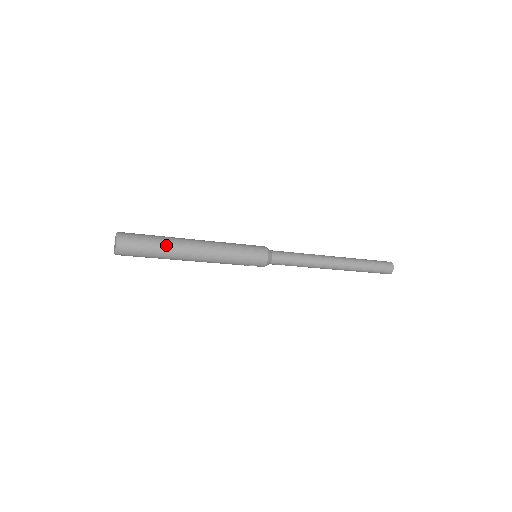
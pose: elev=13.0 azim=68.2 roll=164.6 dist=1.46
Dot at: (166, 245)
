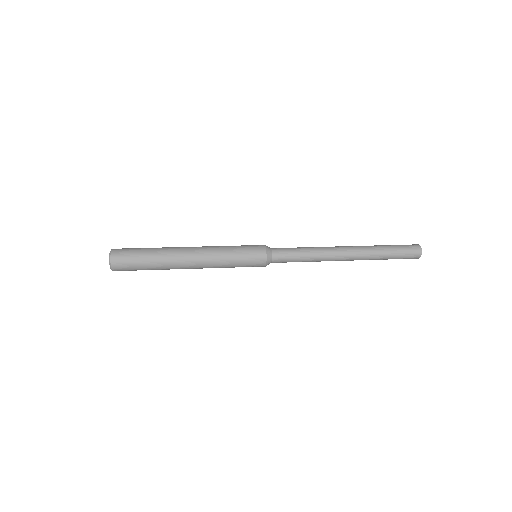
Dot at: (157, 261)
